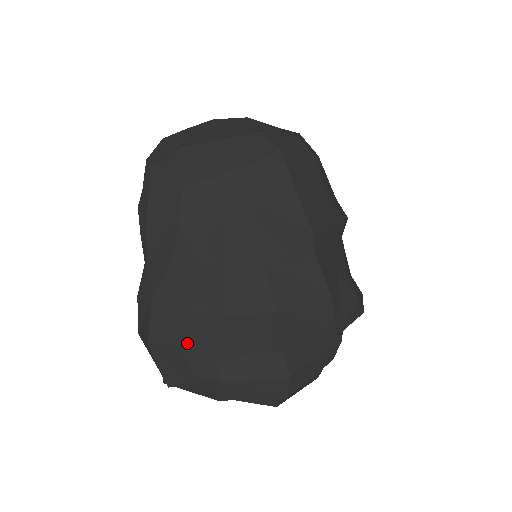
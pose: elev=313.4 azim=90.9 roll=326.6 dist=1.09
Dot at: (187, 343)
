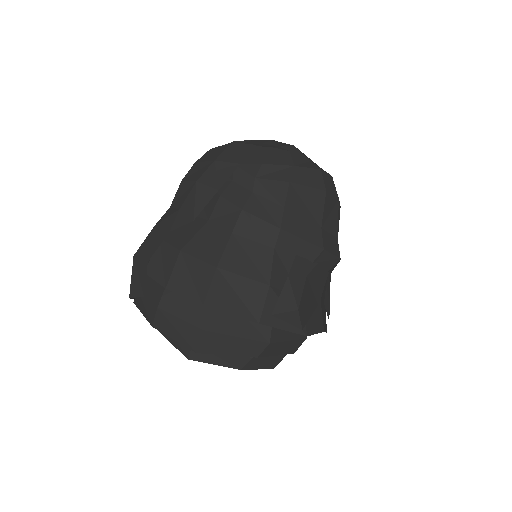
Dot at: (155, 266)
